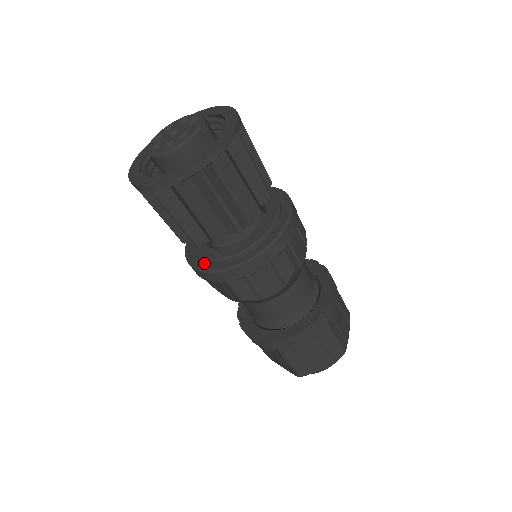
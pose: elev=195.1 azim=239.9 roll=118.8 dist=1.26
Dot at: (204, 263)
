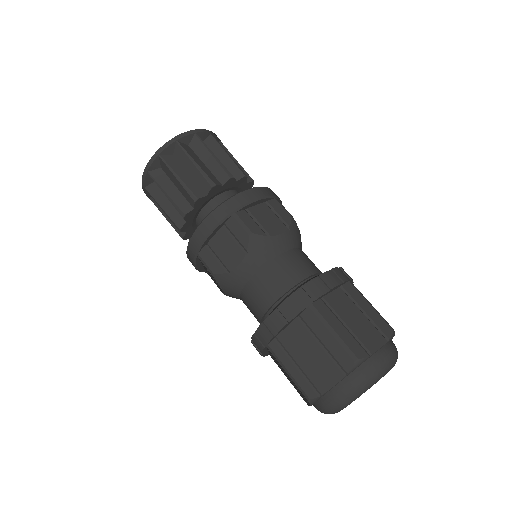
Dot at: occluded
